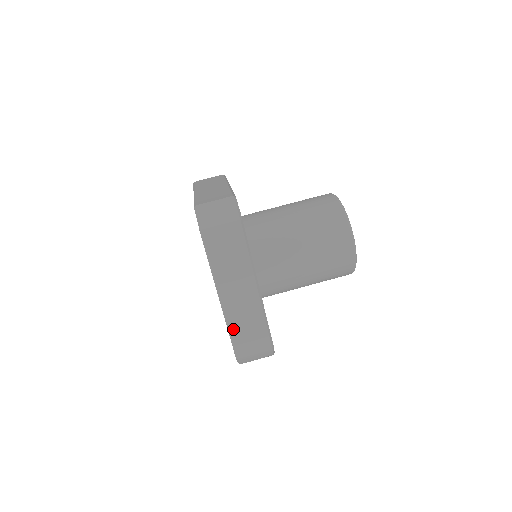
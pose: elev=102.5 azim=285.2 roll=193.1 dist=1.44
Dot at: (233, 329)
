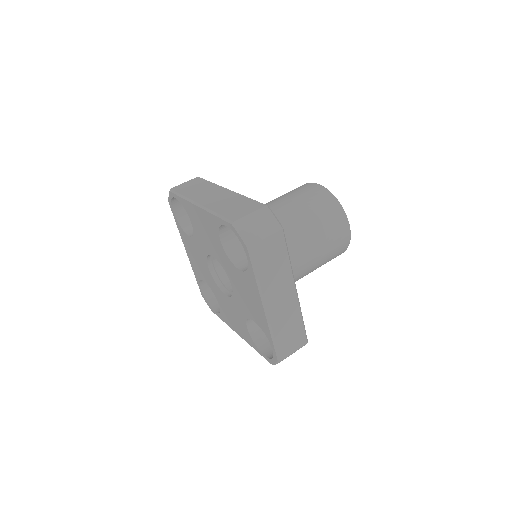
Dot at: (218, 211)
